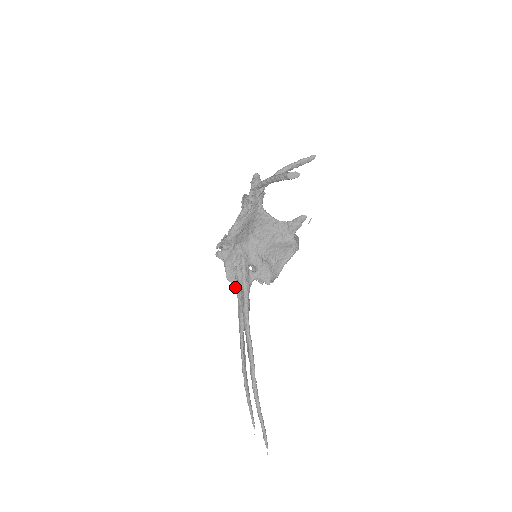
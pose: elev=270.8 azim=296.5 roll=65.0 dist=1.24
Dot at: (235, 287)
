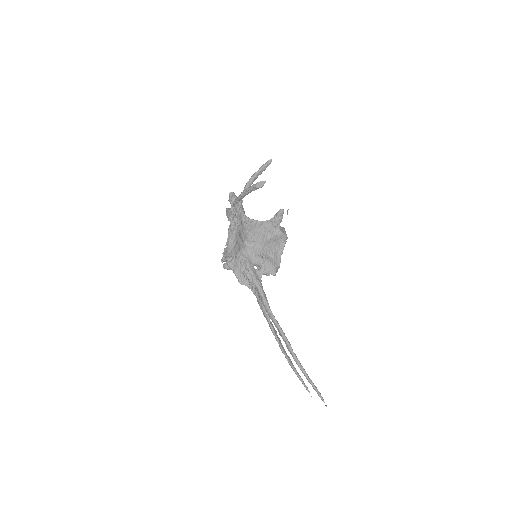
Dot at: (249, 288)
